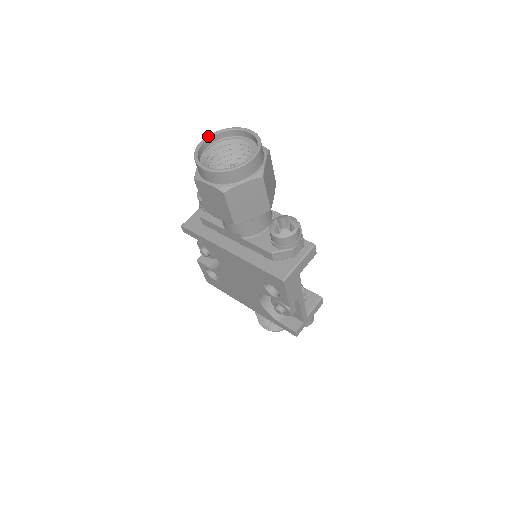
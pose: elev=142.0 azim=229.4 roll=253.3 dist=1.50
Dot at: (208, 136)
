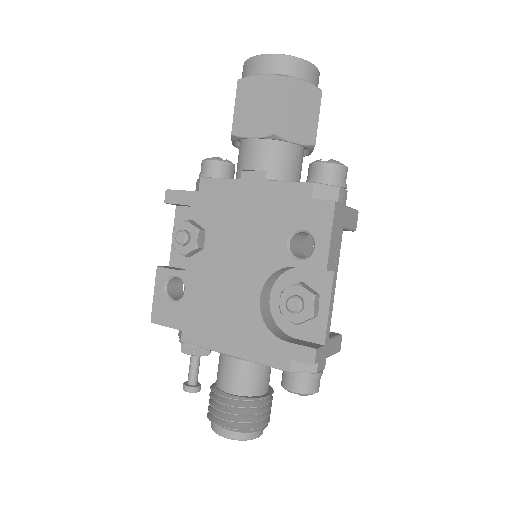
Dot at: occluded
